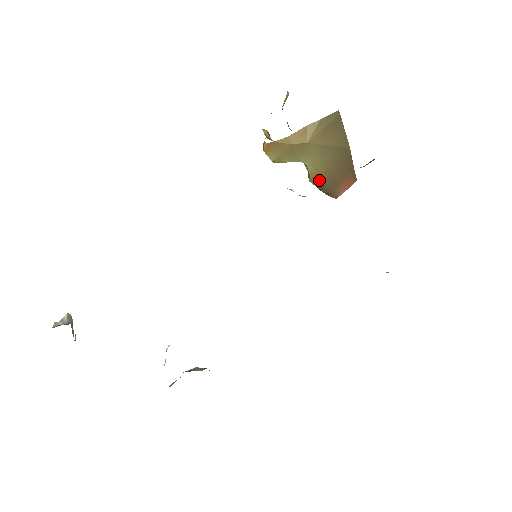
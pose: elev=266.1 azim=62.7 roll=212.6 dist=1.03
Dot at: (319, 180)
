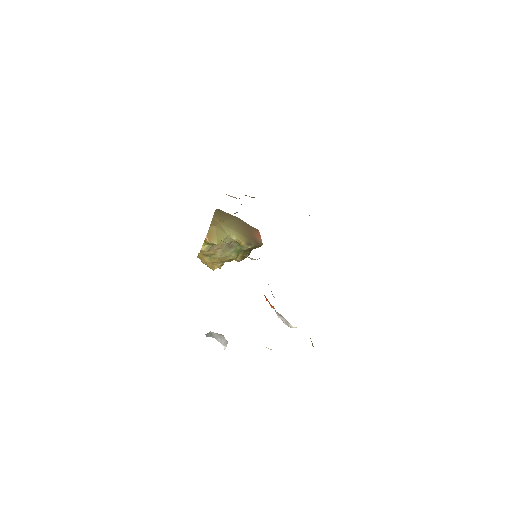
Dot at: (245, 239)
